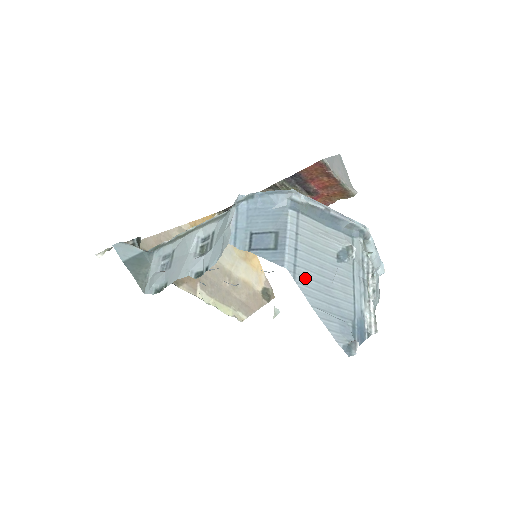
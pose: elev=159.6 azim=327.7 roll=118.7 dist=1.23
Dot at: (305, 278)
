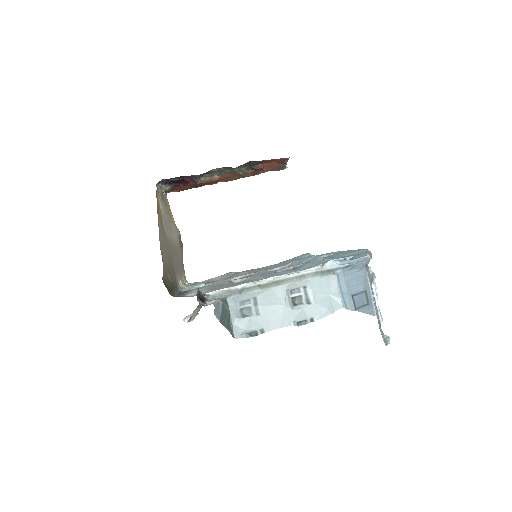
Dot at: occluded
